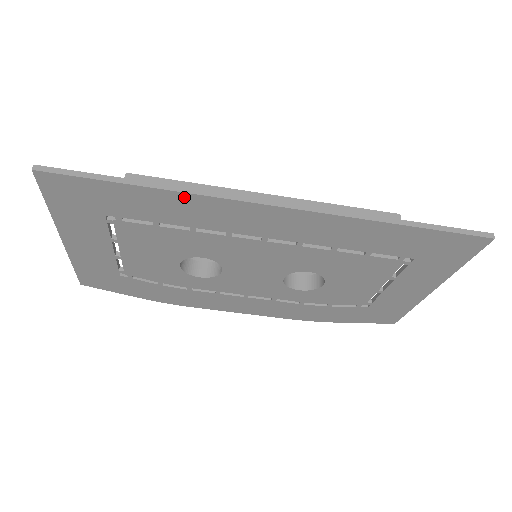
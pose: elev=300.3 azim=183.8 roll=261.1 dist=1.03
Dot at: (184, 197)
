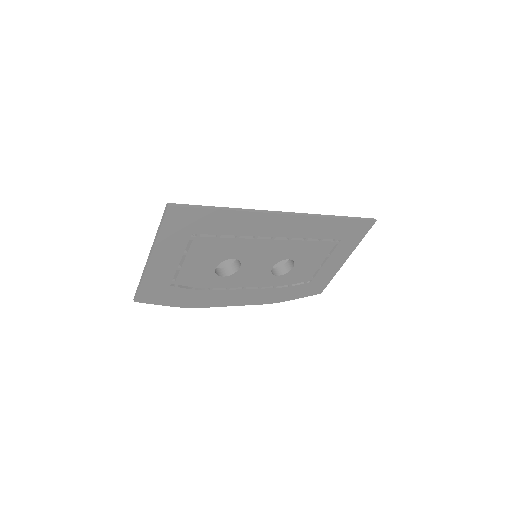
Dot at: (244, 214)
